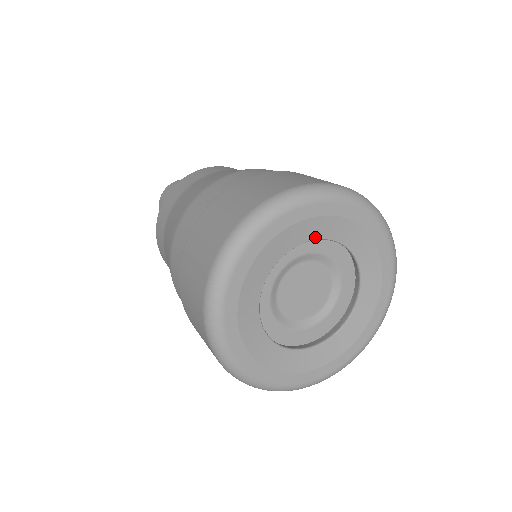
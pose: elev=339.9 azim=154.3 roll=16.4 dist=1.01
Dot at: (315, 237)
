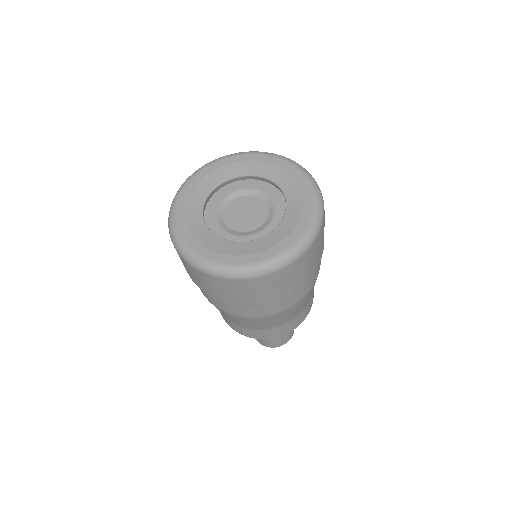
Dot at: (251, 173)
